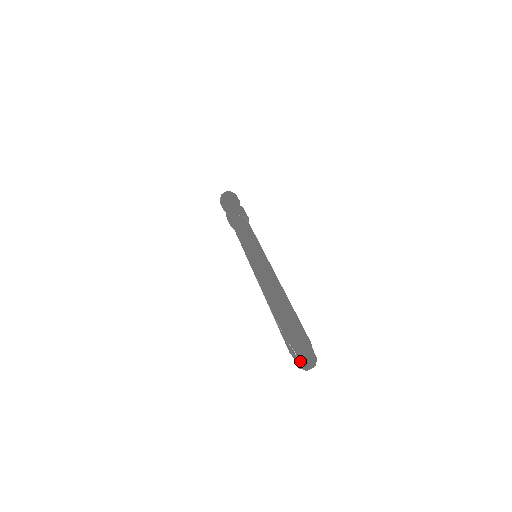
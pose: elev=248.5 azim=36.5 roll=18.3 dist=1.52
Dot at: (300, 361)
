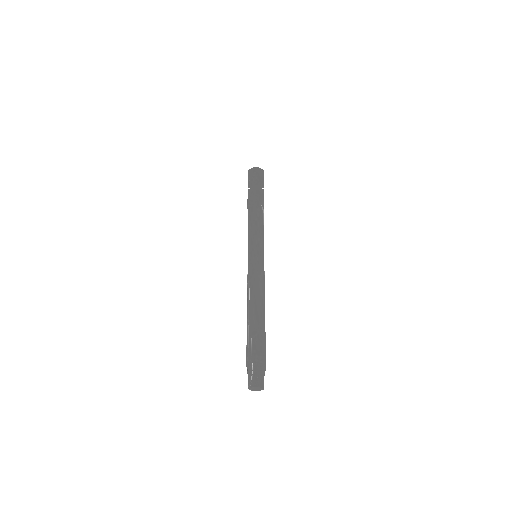
Dot at: (255, 384)
